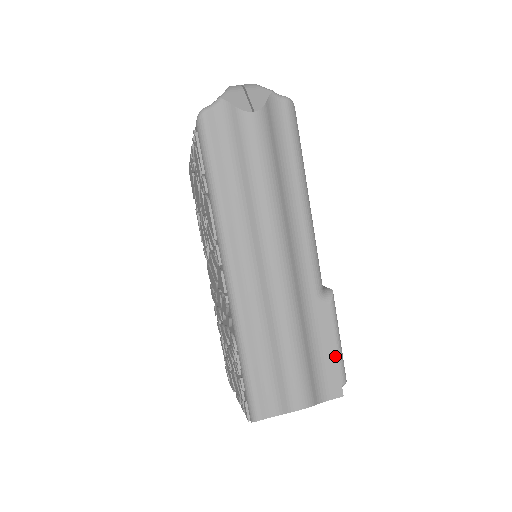
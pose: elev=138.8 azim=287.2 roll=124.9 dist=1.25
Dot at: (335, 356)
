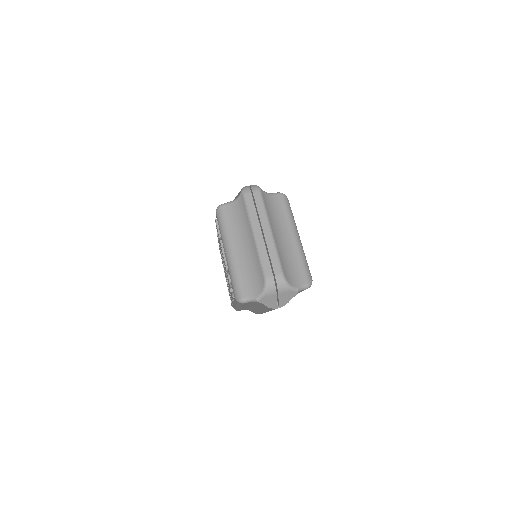
Dot at: occluded
